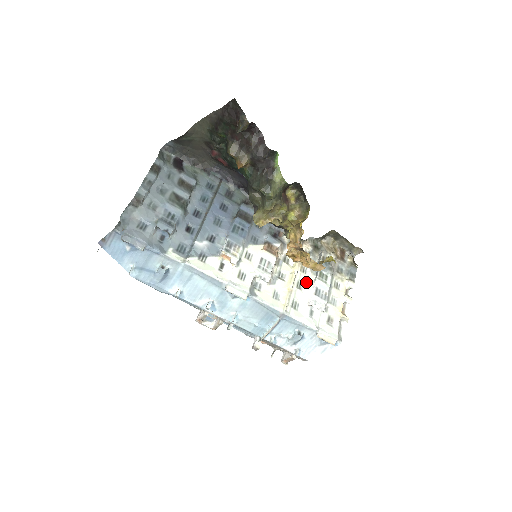
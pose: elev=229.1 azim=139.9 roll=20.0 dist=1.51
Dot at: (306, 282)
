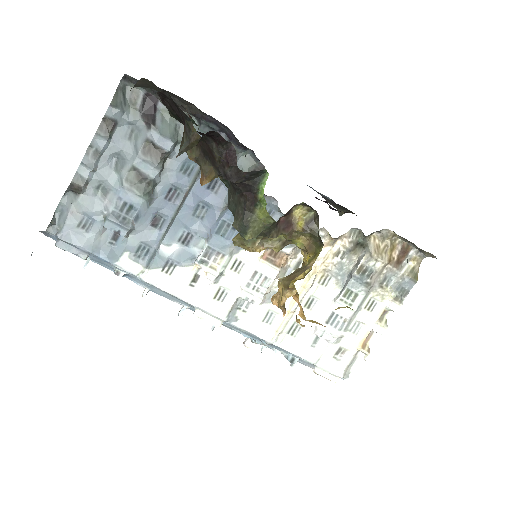
Dot at: (322, 299)
